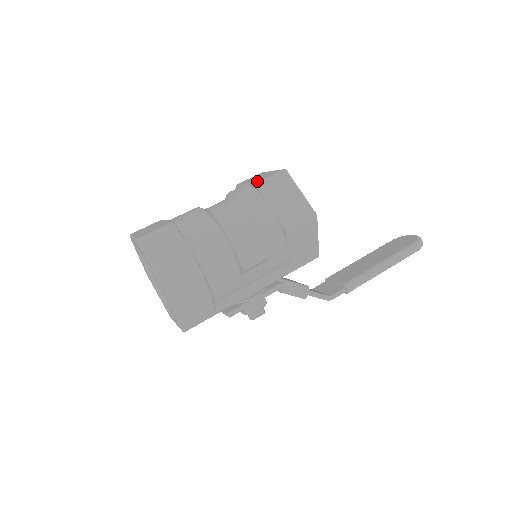
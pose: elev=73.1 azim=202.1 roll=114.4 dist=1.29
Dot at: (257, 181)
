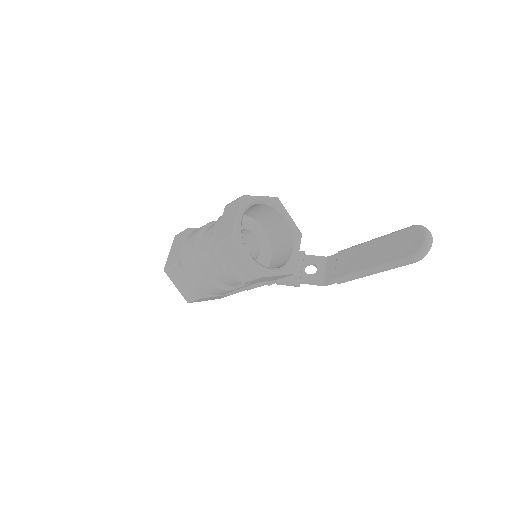
Dot at: (216, 241)
